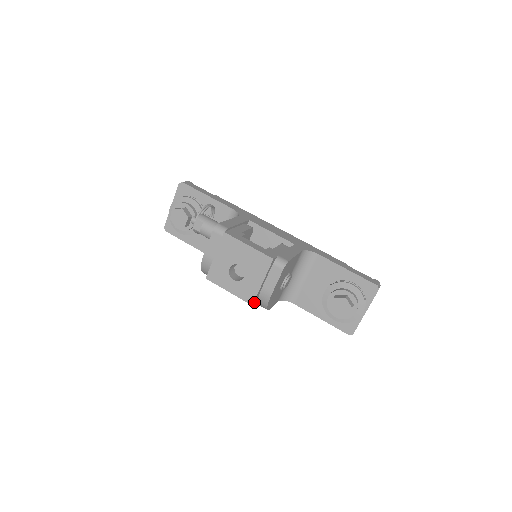
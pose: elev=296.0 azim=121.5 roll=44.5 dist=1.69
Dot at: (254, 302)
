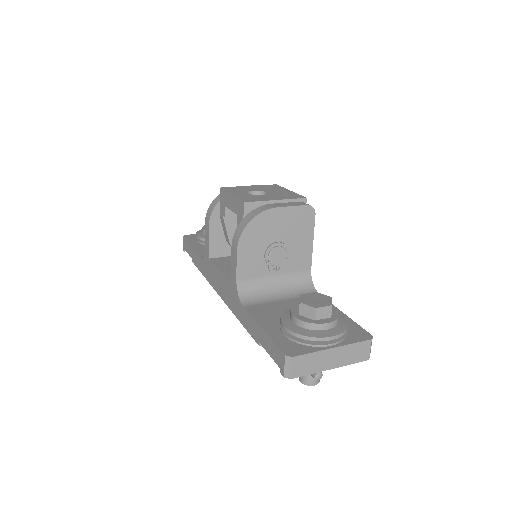
Dot at: (247, 206)
